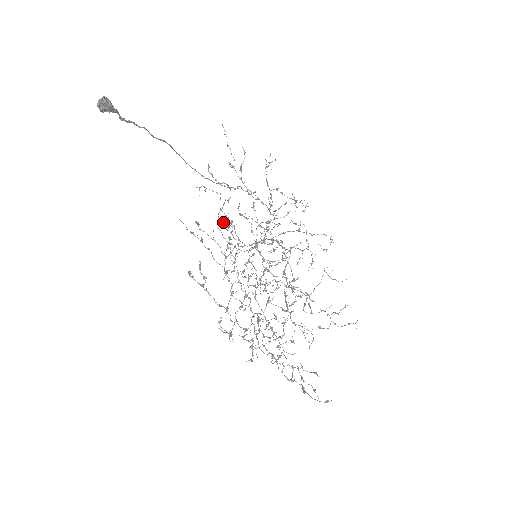
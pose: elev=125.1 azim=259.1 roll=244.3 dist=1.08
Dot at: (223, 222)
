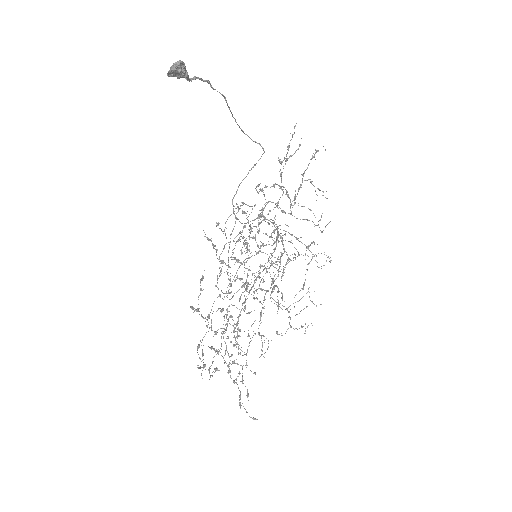
Dot at: occluded
